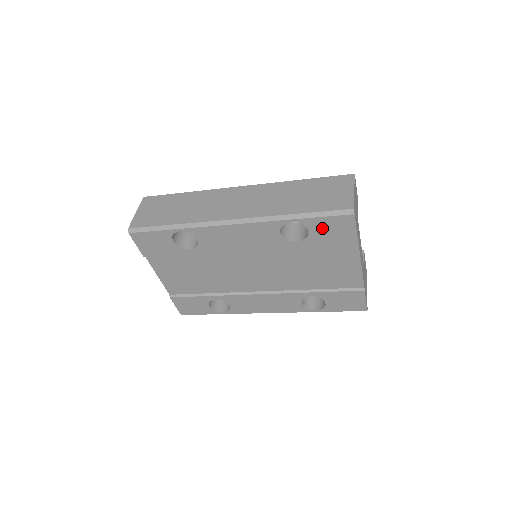
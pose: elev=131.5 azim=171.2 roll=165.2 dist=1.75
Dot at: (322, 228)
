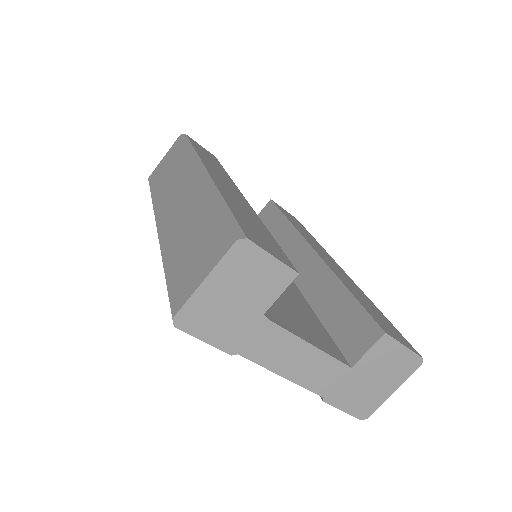
Dot at: occluded
